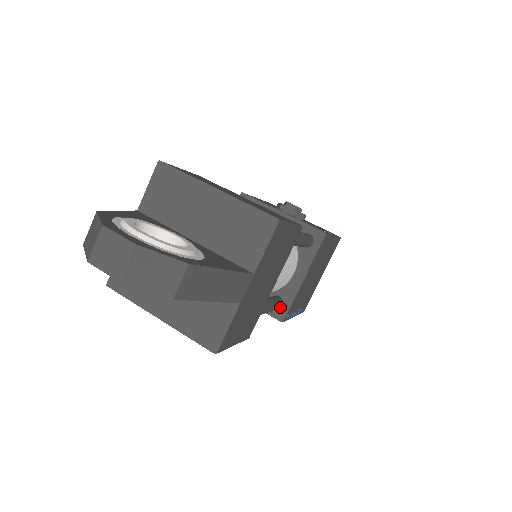
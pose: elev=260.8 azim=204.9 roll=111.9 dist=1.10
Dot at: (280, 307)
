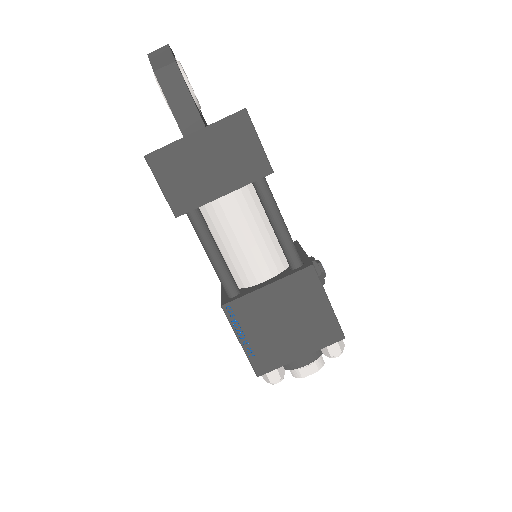
Dot at: (232, 298)
